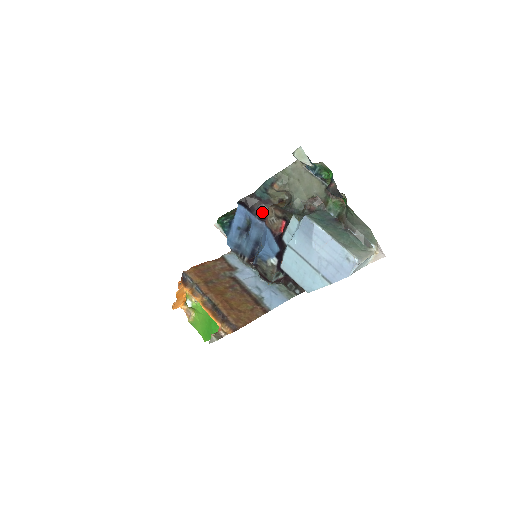
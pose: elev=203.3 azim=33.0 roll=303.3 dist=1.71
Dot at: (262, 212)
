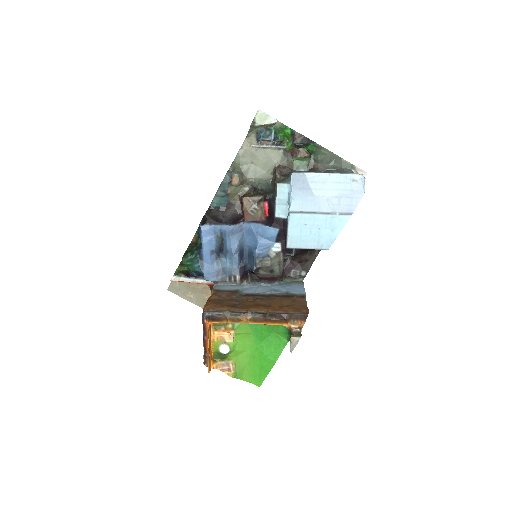
Dot at: (230, 218)
